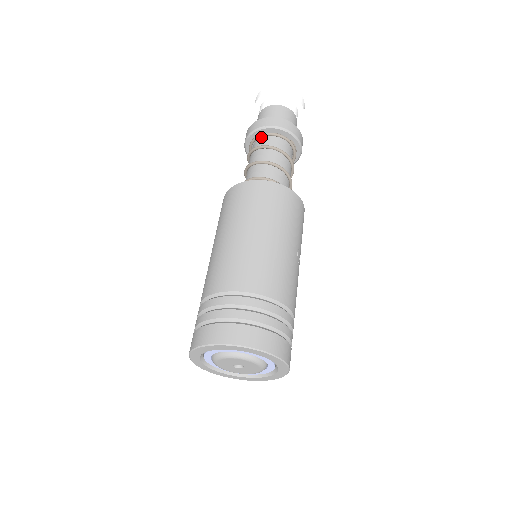
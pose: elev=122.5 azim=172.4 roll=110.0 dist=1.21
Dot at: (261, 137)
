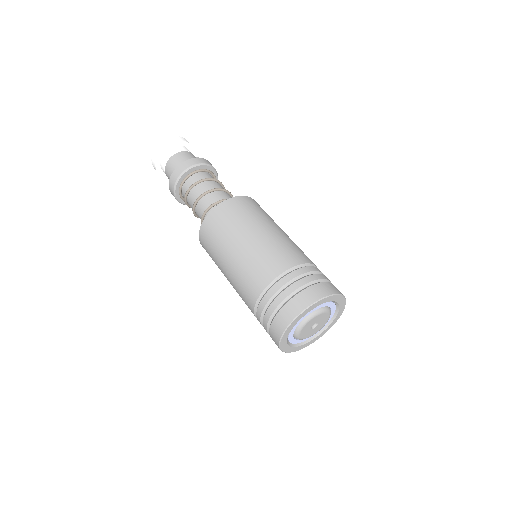
Dot at: (188, 177)
